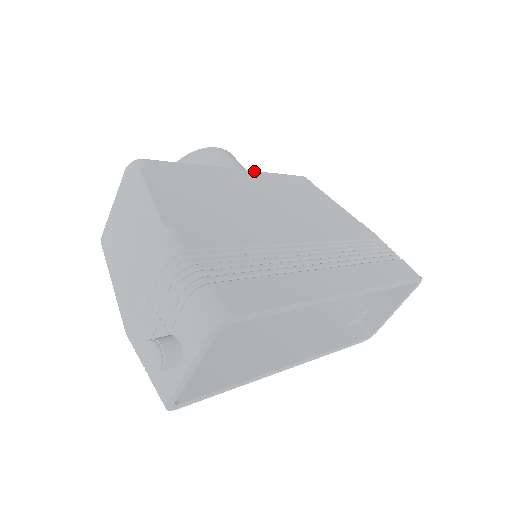
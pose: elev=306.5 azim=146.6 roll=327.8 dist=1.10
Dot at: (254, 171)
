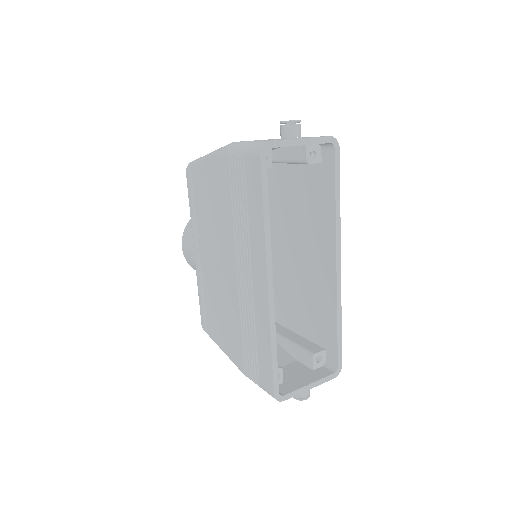
Dot at: occluded
